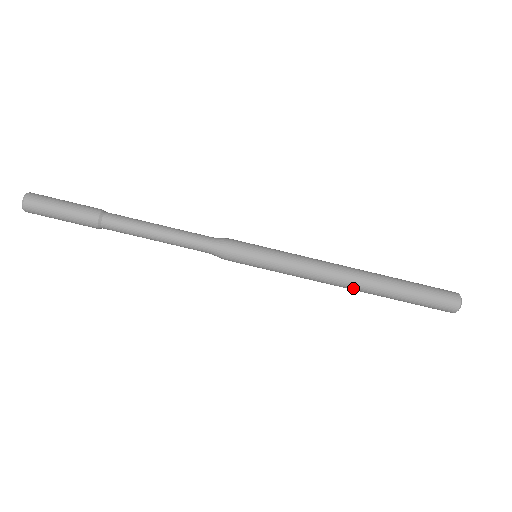
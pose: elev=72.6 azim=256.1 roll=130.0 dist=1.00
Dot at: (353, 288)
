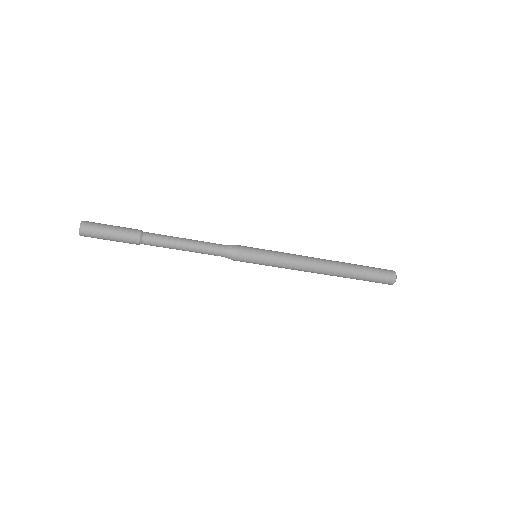
Dot at: occluded
